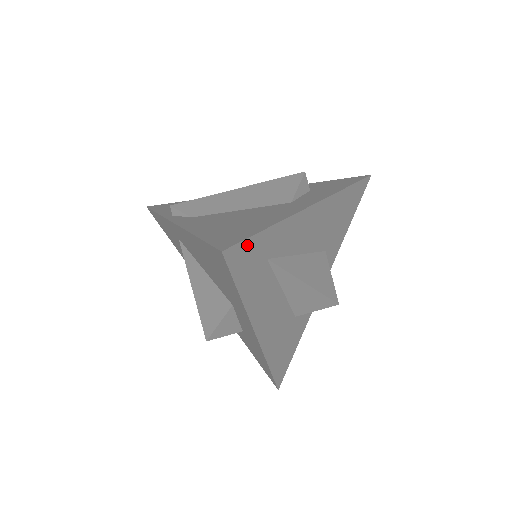
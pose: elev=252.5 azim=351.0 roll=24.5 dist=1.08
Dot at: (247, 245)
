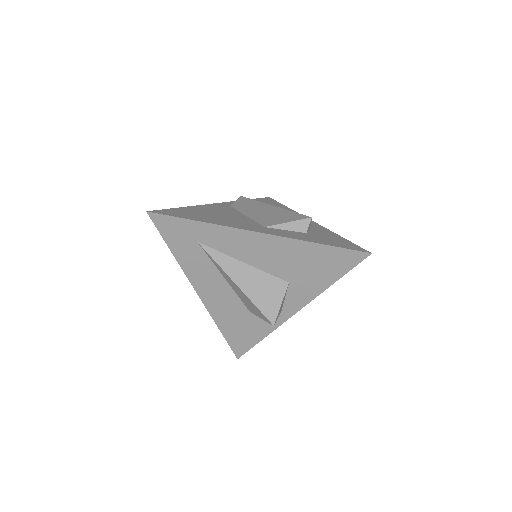
Dot at: (172, 220)
